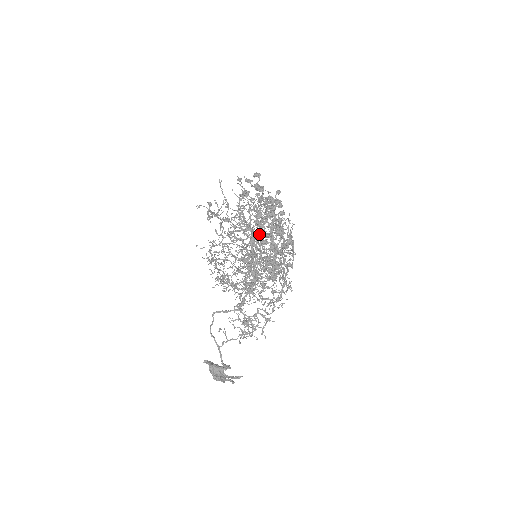
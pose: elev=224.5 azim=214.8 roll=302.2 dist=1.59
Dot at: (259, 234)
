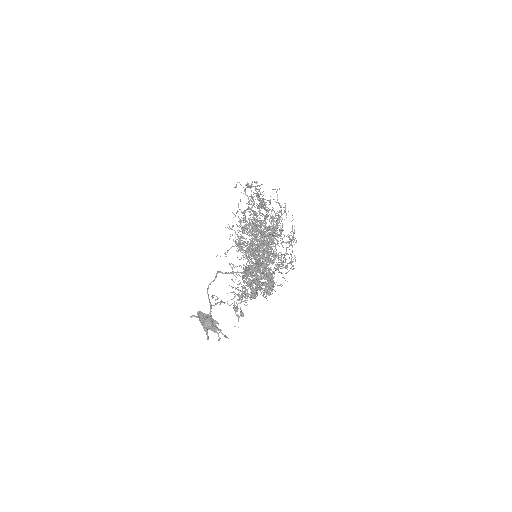
Dot at: (243, 267)
